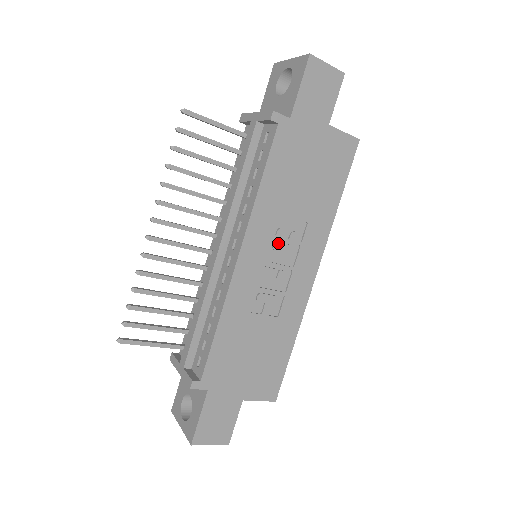
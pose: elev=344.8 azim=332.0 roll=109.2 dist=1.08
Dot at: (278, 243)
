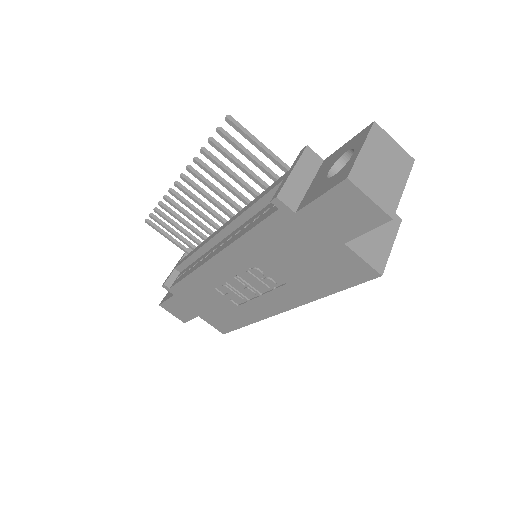
Dot at: (251, 274)
